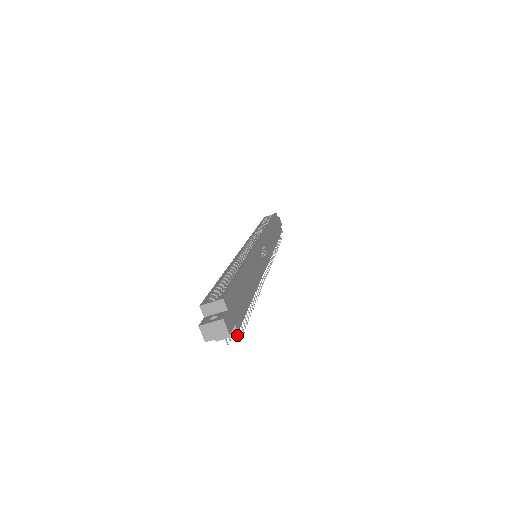
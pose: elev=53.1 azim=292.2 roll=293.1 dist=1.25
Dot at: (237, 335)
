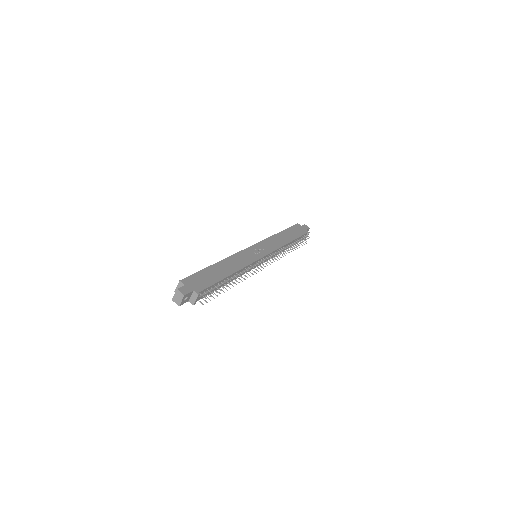
Dot at: (198, 296)
